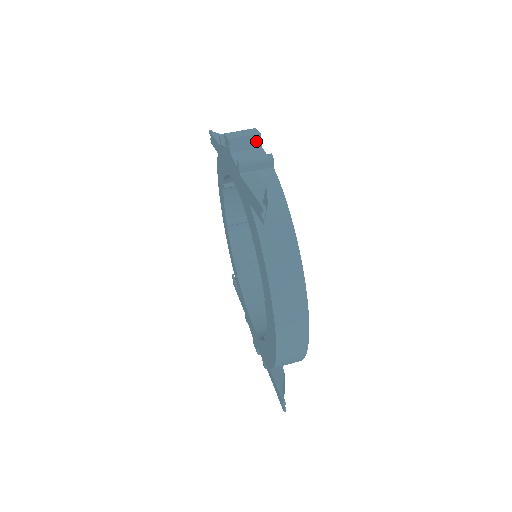
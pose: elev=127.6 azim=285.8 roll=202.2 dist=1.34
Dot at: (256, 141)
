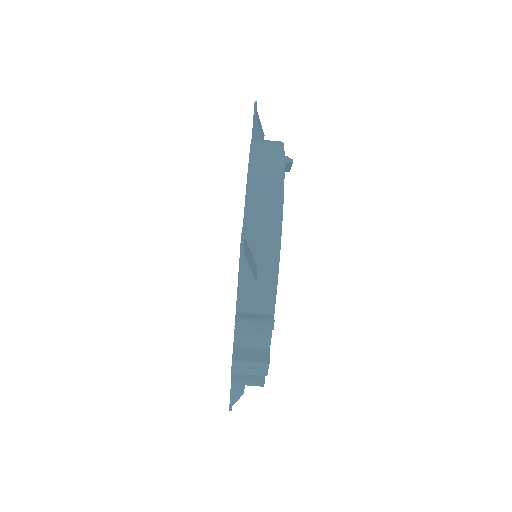
Dot at: occluded
